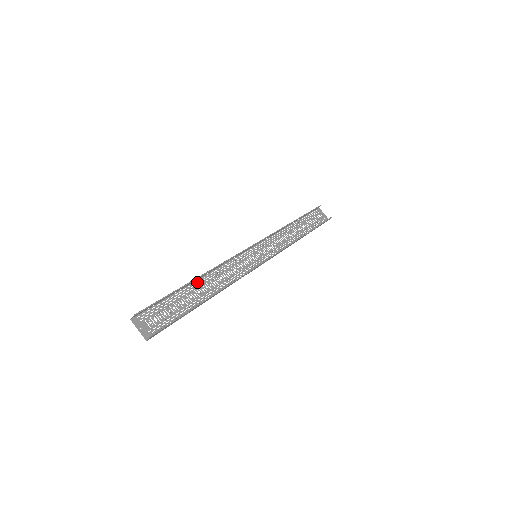
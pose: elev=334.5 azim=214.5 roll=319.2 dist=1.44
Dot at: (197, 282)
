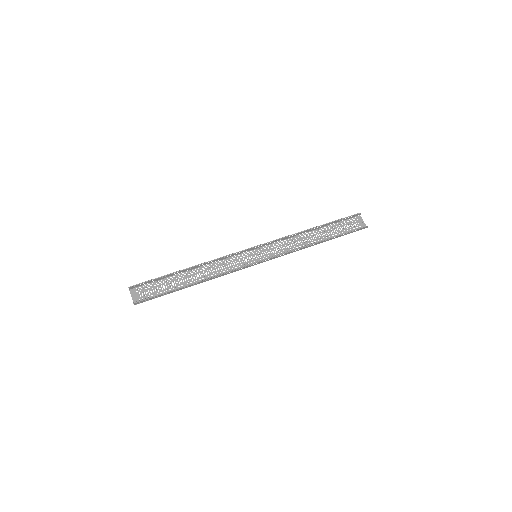
Dot at: (191, 271)
